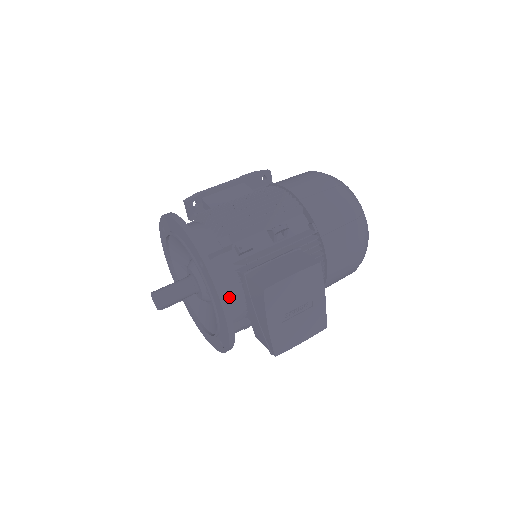
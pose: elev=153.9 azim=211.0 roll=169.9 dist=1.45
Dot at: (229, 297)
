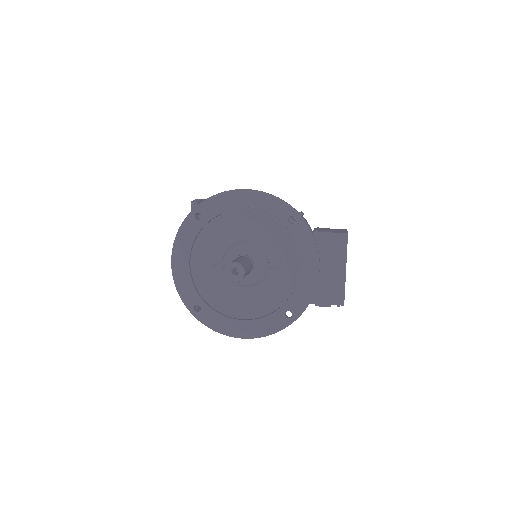
Dot at: occluded
